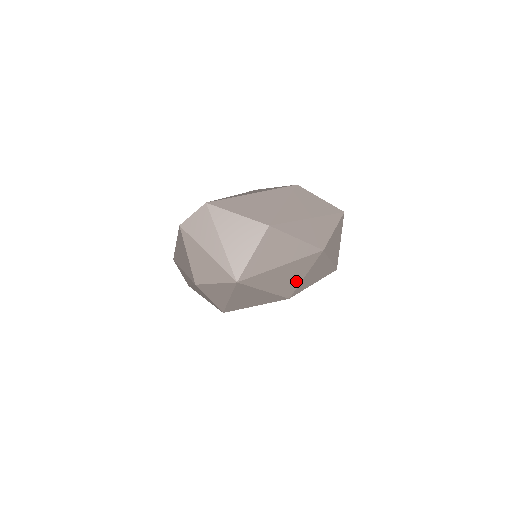
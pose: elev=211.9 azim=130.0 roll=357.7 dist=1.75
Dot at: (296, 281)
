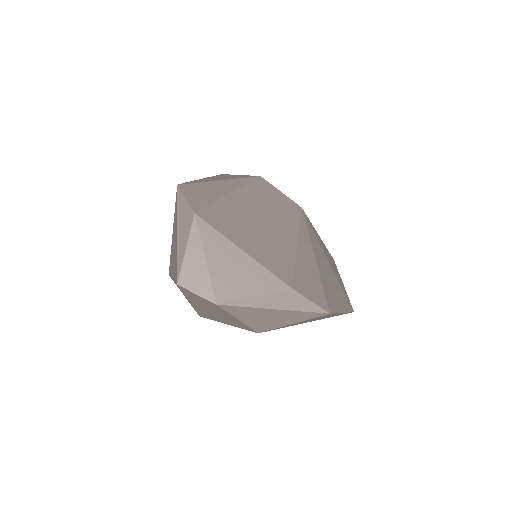
Dot at: occluded
